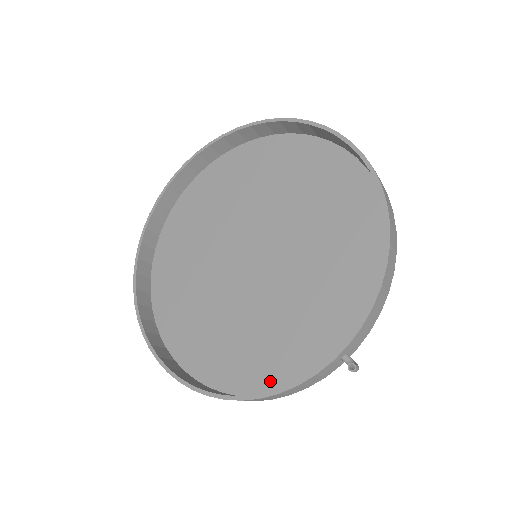
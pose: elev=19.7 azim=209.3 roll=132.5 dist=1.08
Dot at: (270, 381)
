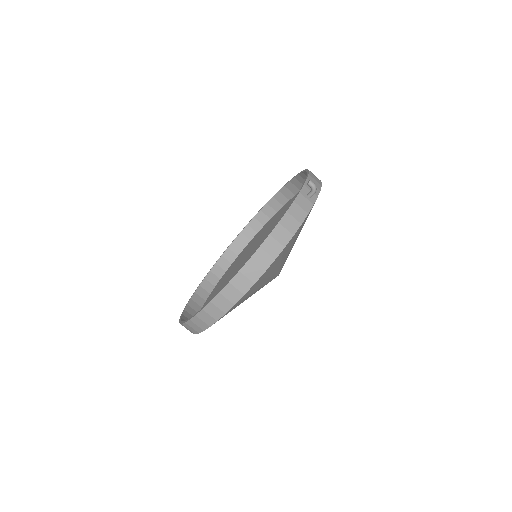
Dot at: occluded
